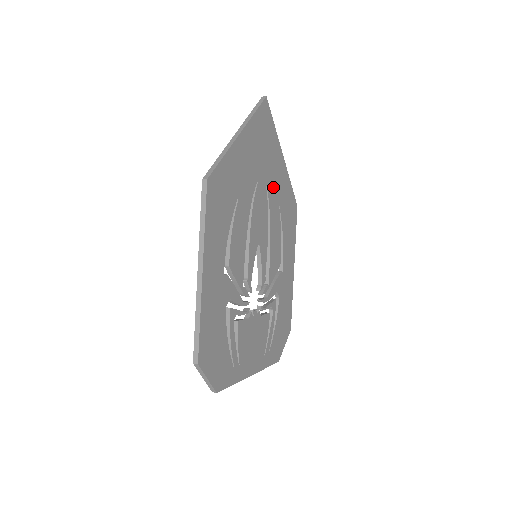
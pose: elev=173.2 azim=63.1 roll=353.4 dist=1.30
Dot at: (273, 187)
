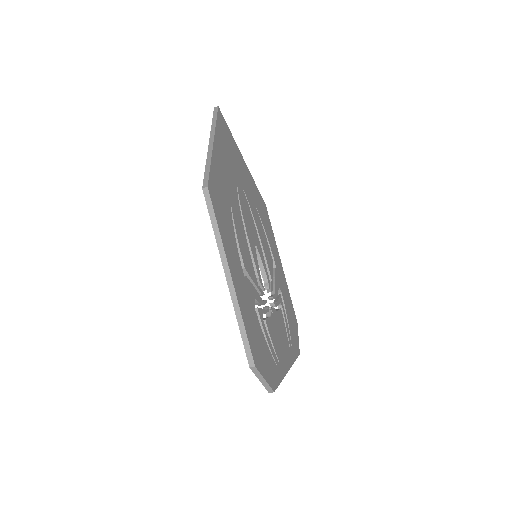
Dot at: (247, 189)
